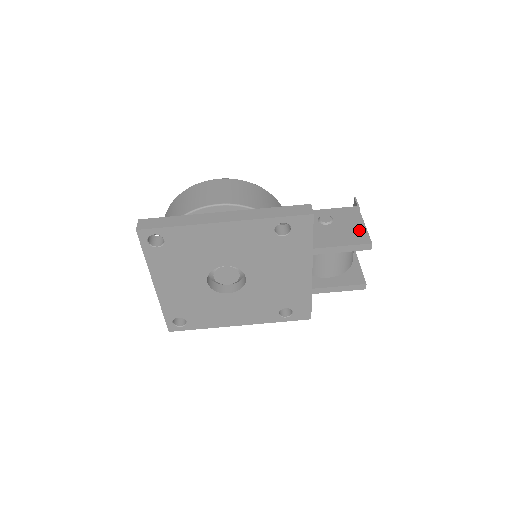
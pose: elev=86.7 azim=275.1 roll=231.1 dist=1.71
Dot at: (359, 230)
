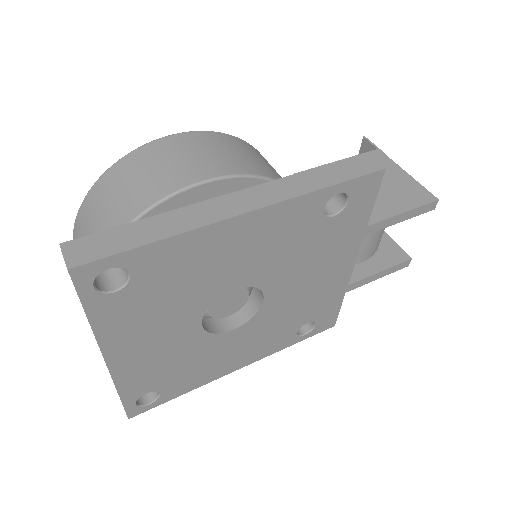
Dot at: (407, 183)
